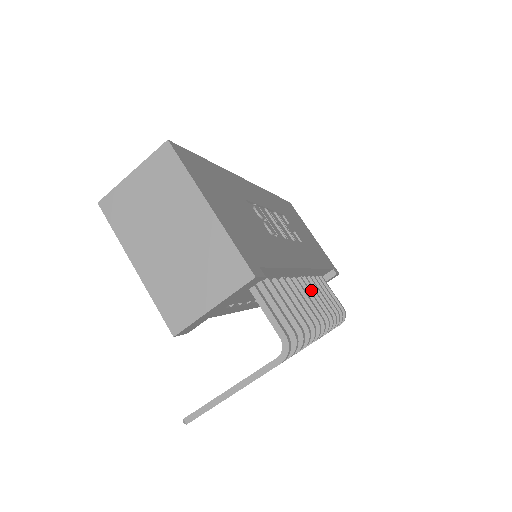
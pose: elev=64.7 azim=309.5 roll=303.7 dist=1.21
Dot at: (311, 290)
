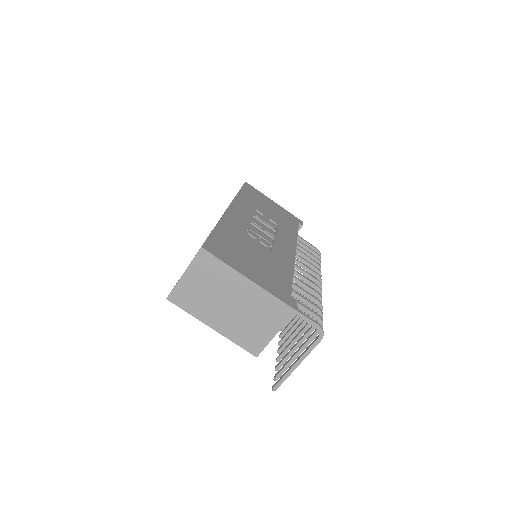
Dot at: (299, 258)
